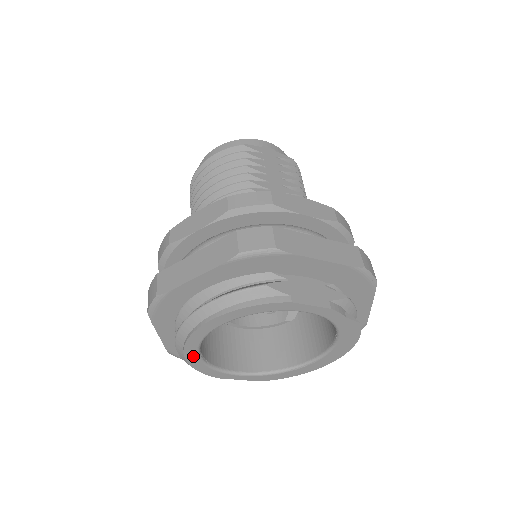
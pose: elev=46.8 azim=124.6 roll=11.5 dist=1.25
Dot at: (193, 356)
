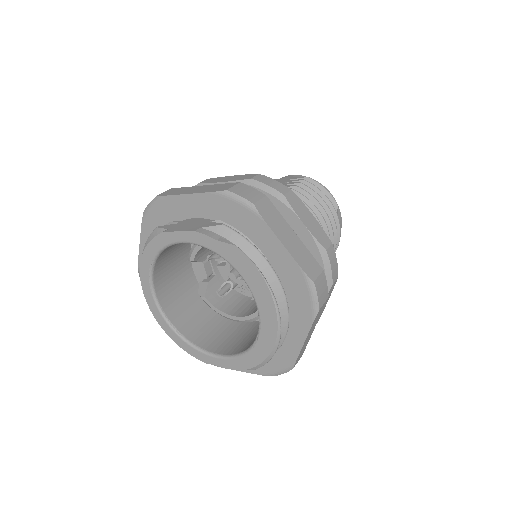
Dot at: (165, 325)
